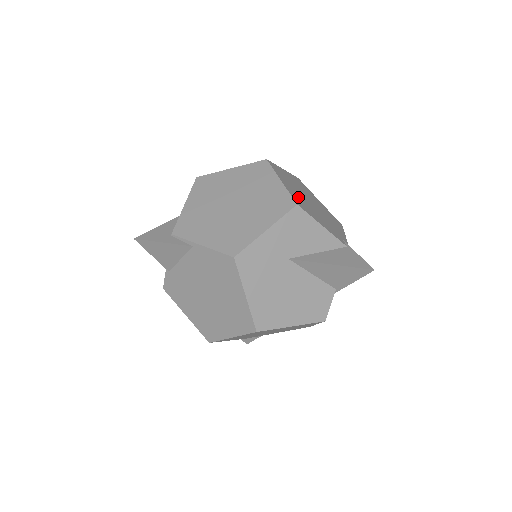
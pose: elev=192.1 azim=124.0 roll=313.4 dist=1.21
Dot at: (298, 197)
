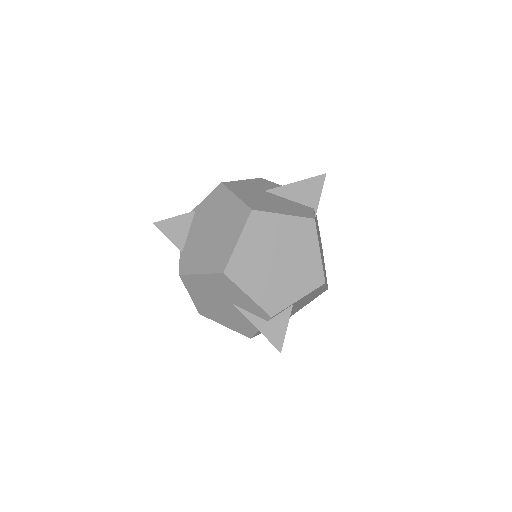
Dot at: occluded
